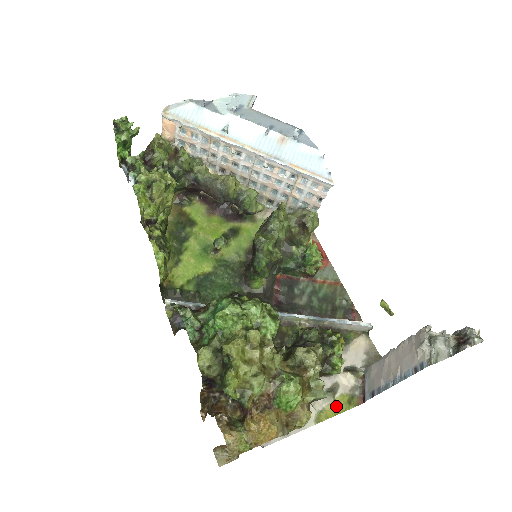
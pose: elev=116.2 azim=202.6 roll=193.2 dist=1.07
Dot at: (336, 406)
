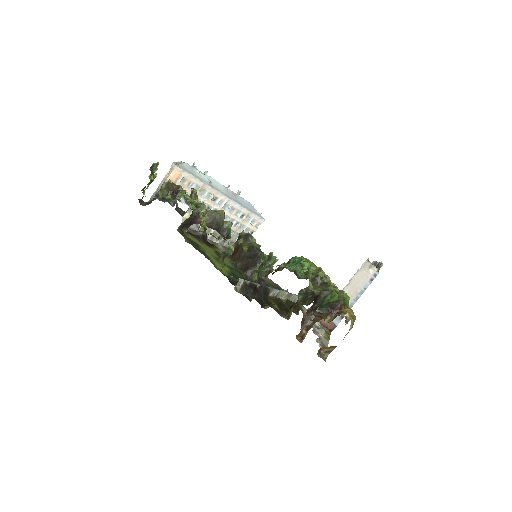
Dot at: (326, 335)
